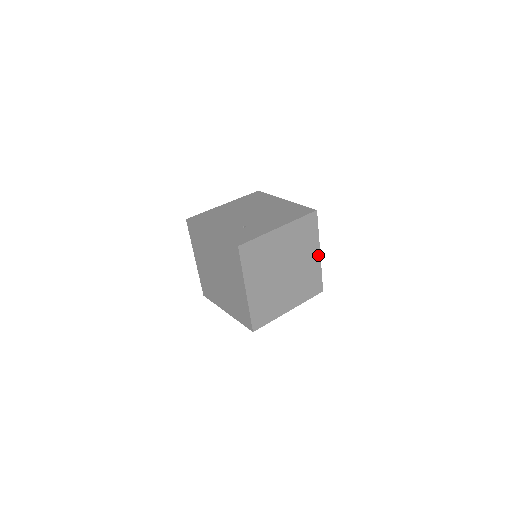
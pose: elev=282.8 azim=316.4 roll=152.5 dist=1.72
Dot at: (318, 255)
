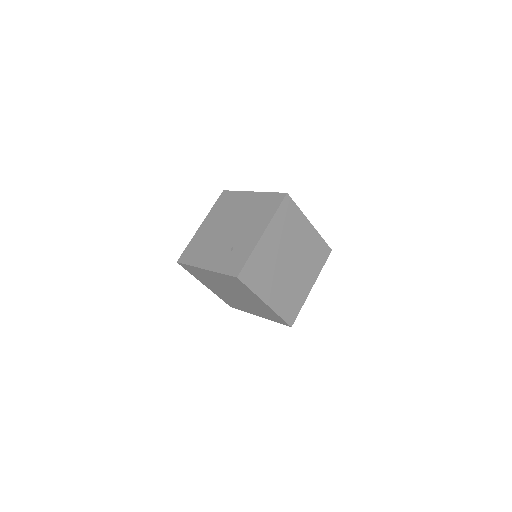
Dot at: (310, 227)
